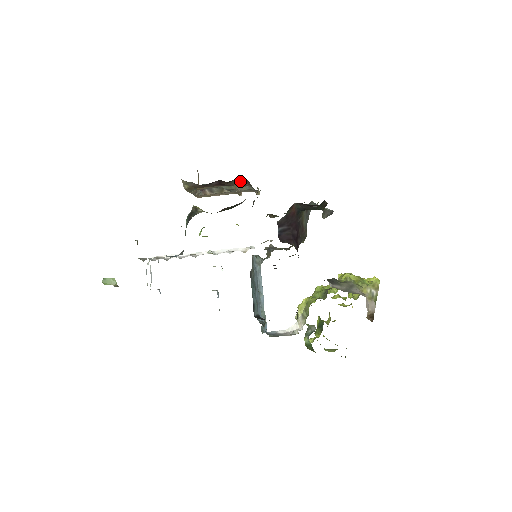
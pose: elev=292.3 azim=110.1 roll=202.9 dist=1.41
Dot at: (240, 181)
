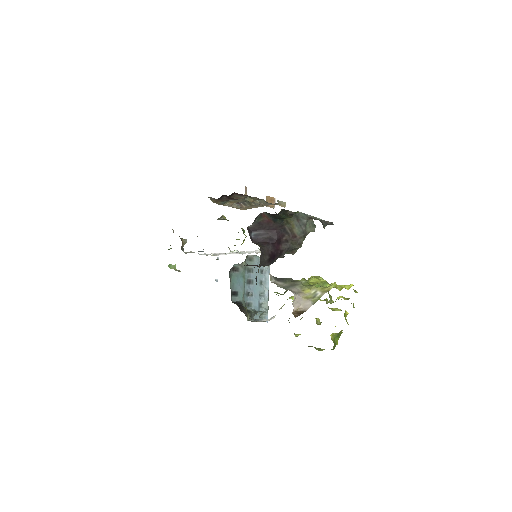
Dot at: (245, 195)
